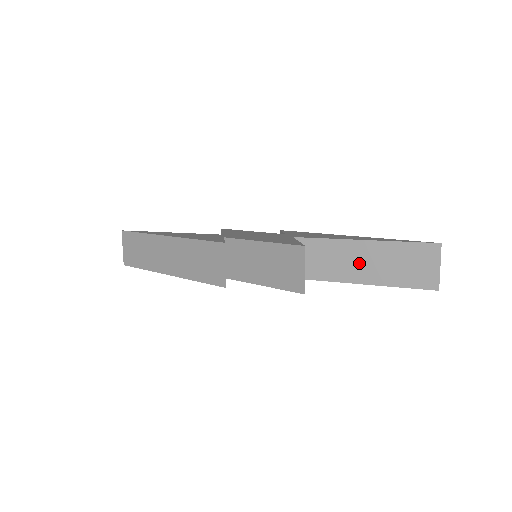
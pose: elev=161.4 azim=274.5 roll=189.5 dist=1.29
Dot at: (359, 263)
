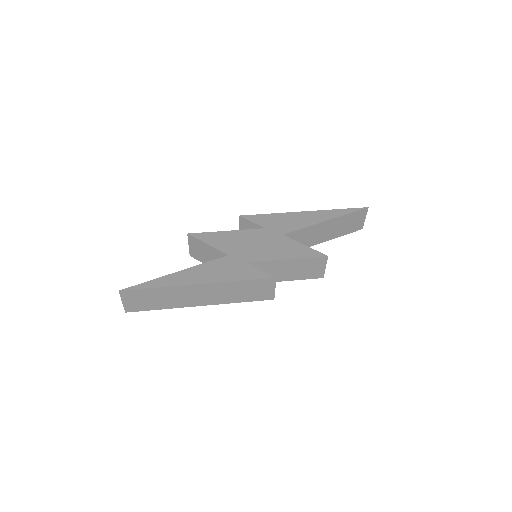
Dot at: (324, 233)
